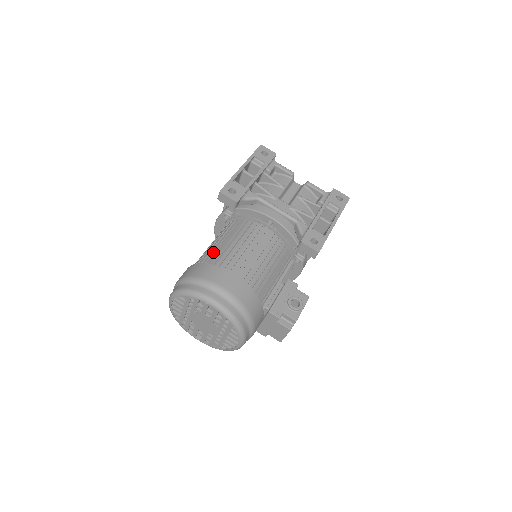
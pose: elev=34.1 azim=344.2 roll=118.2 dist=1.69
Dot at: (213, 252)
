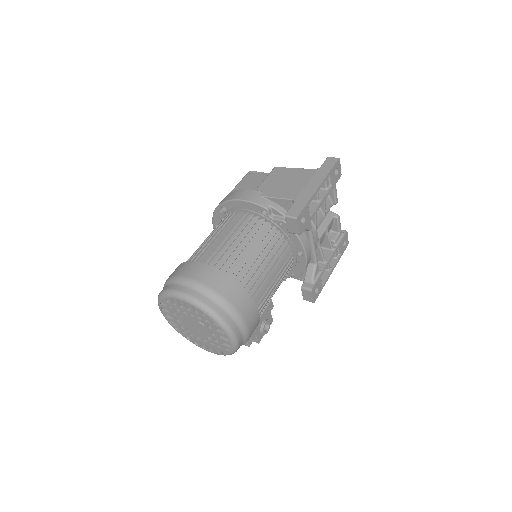
Dot at: (247, 267)
